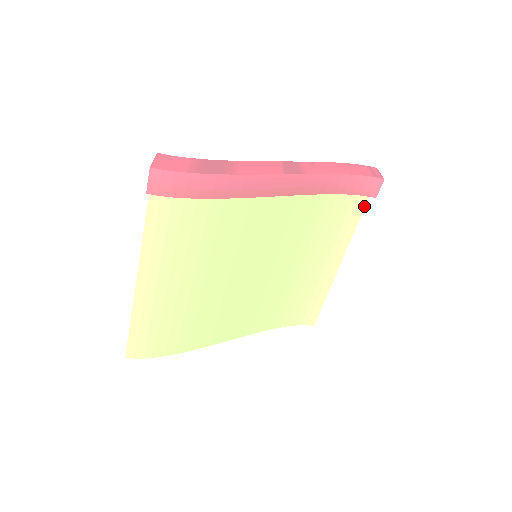
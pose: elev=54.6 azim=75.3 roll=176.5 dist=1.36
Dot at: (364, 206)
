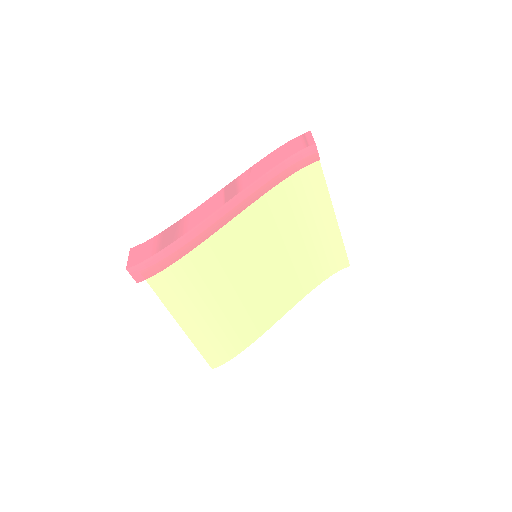
Dot at: (320, 166)
